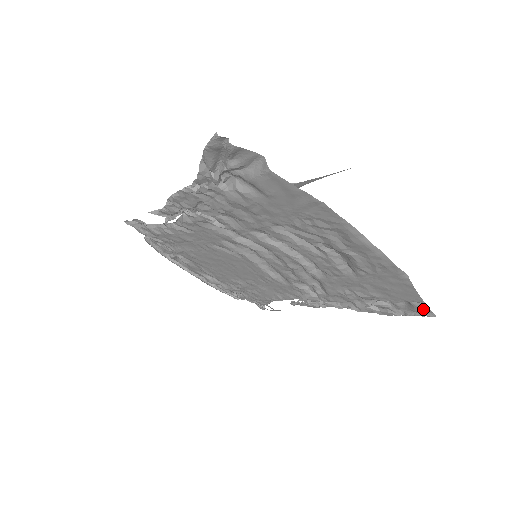
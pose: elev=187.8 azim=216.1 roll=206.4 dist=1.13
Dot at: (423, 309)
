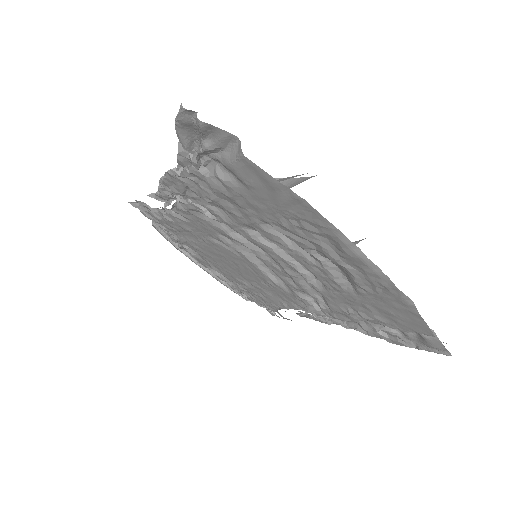
Dot at: (436, 345)
